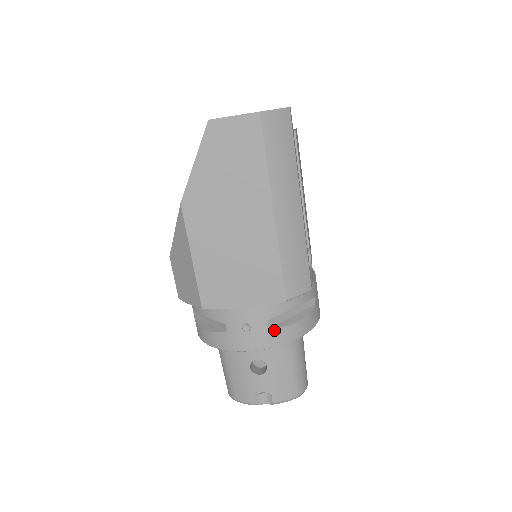
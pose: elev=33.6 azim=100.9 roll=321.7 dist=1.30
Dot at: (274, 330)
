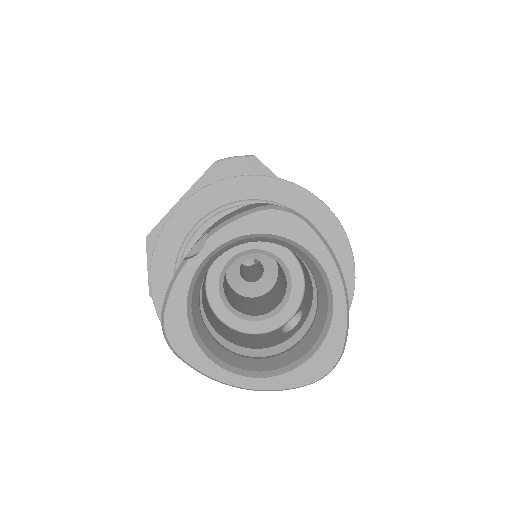
Dot at: occluded
